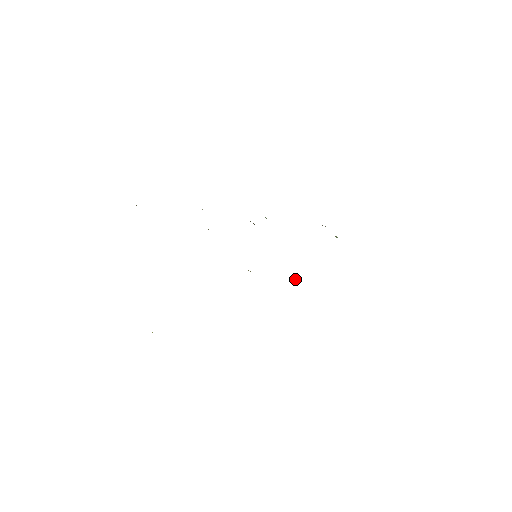
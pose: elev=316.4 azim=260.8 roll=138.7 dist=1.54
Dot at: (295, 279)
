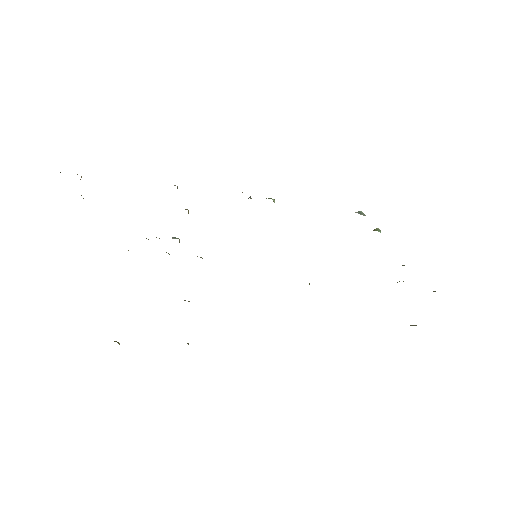
Dot at: occluded
